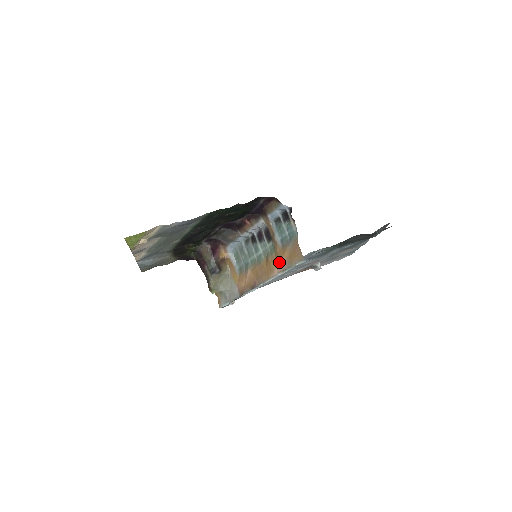
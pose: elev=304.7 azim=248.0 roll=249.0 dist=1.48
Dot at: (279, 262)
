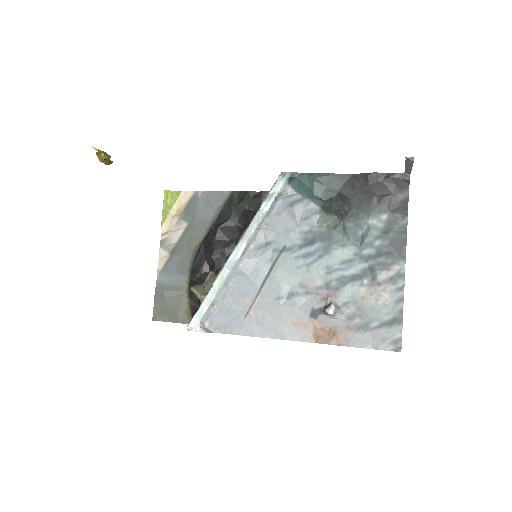
Dot at: occluded
